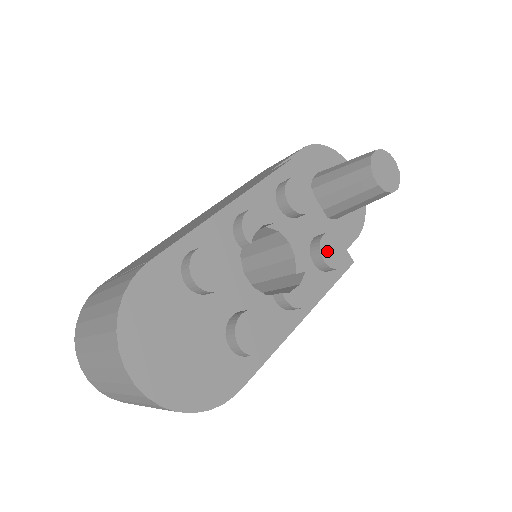
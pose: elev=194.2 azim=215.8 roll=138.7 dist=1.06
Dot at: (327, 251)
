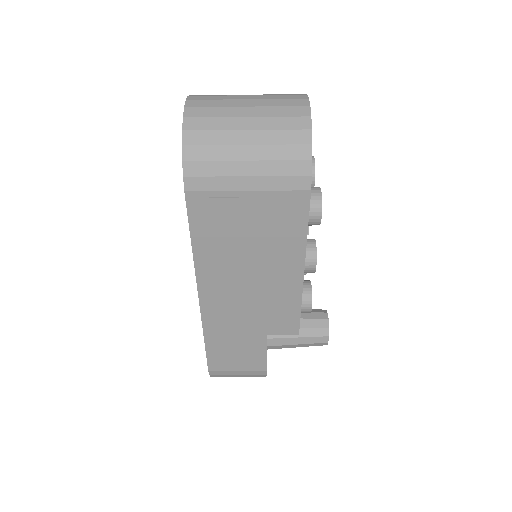
Dot at: occluded
